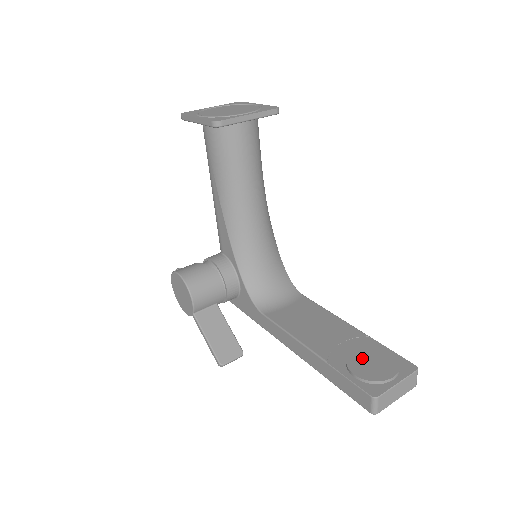
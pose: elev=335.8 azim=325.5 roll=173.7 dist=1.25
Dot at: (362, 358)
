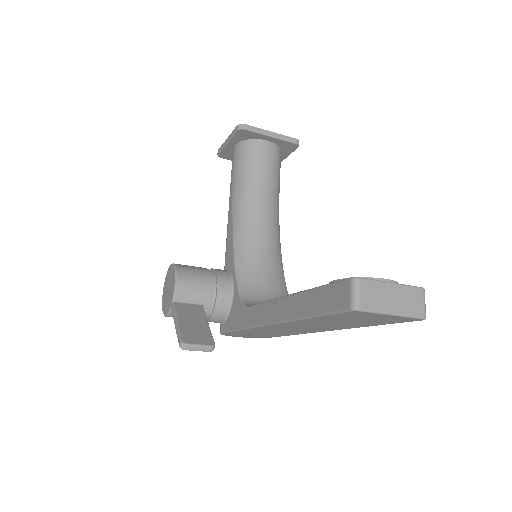
Dot at: occluded
